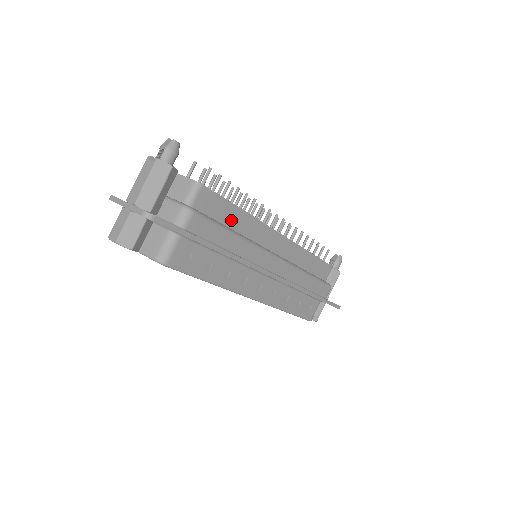
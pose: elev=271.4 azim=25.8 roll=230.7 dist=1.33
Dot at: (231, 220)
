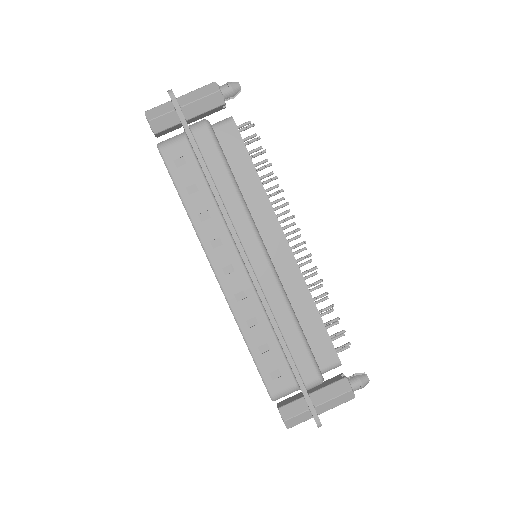
Dot at: (242, 175)
